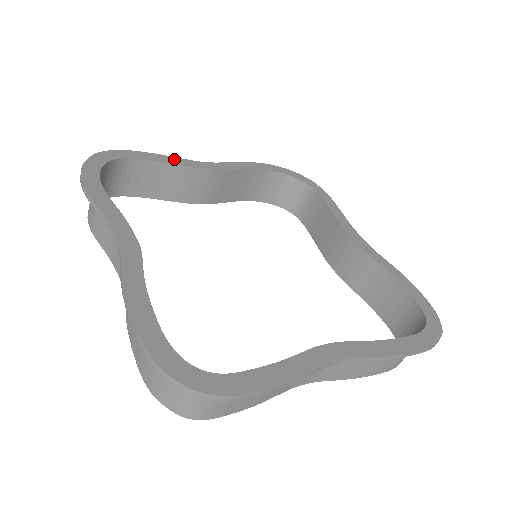
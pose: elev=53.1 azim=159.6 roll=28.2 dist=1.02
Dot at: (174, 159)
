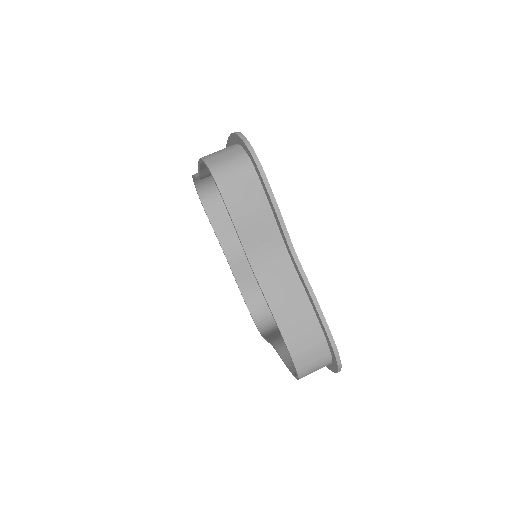
Dot at: occluded
